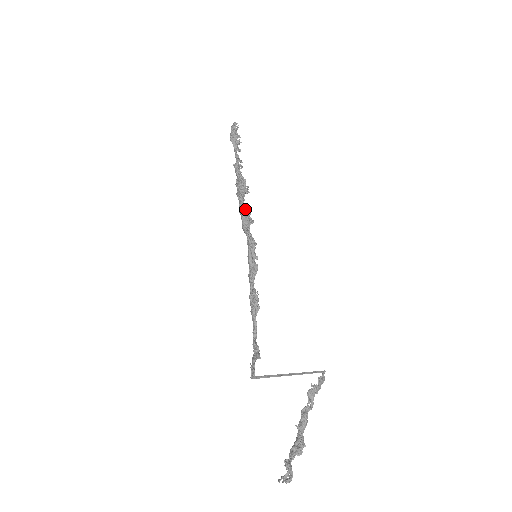
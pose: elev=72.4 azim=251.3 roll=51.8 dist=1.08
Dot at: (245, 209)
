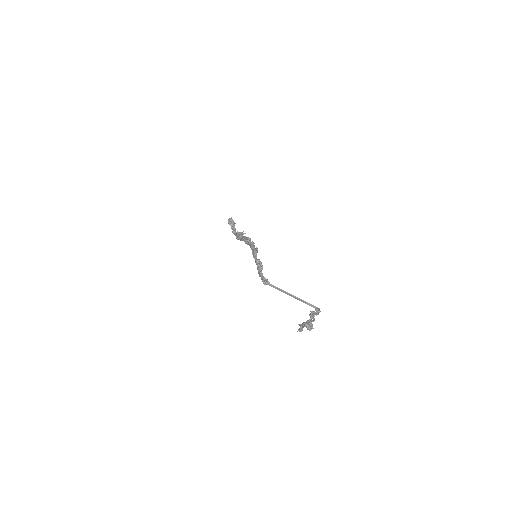
Dot at: occluded
